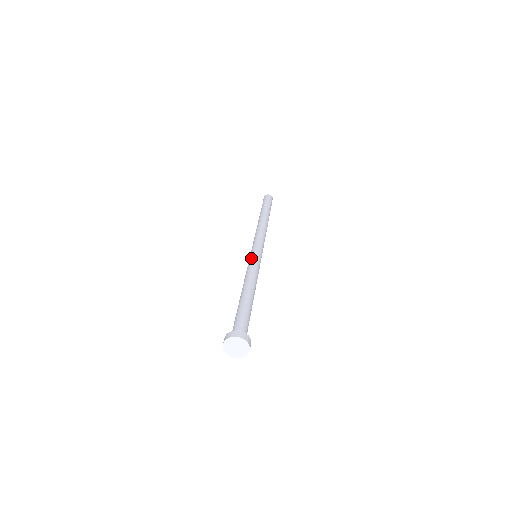
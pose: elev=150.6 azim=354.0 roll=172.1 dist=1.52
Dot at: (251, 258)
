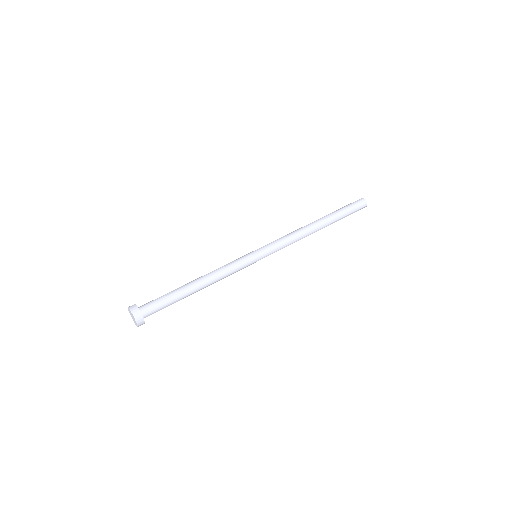
Dot at: (245, 258)
